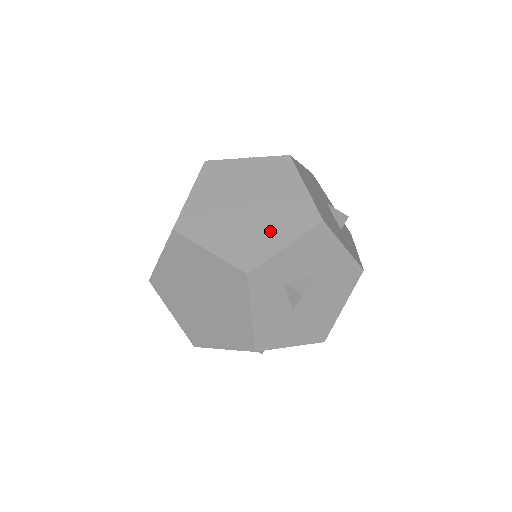
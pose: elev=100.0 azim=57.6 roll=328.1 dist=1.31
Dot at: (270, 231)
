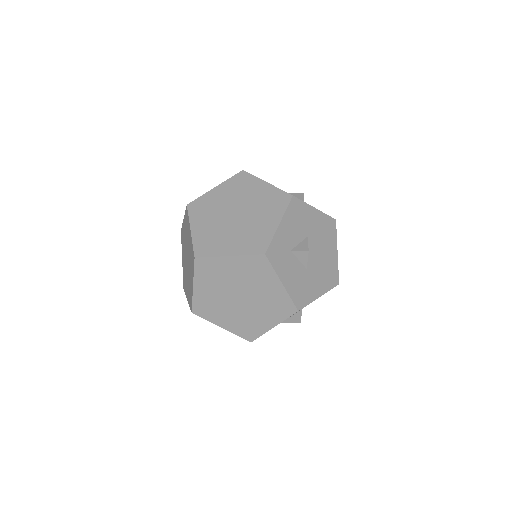
Dot at: (262, 221)
